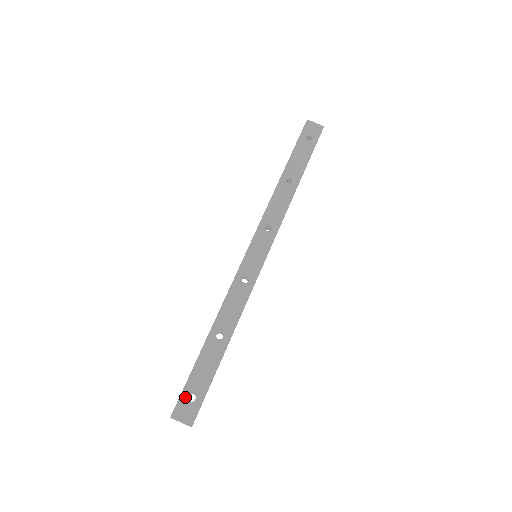
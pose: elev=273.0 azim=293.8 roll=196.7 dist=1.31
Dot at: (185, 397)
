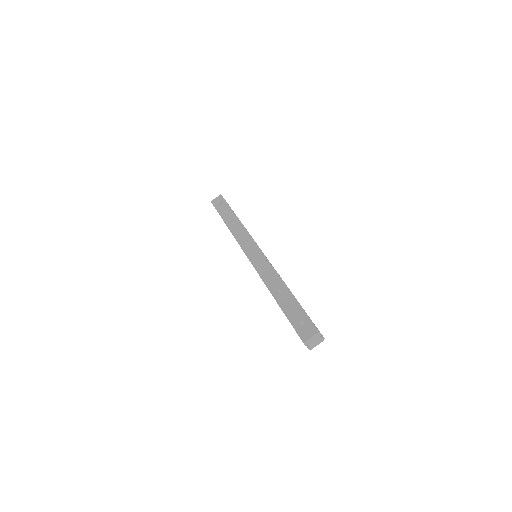
Dot at: (298, 328)
